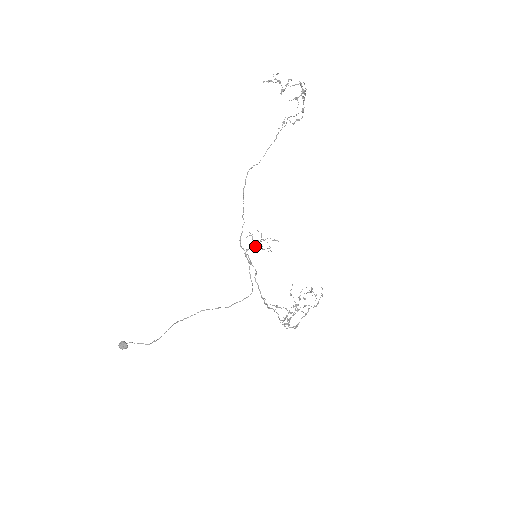
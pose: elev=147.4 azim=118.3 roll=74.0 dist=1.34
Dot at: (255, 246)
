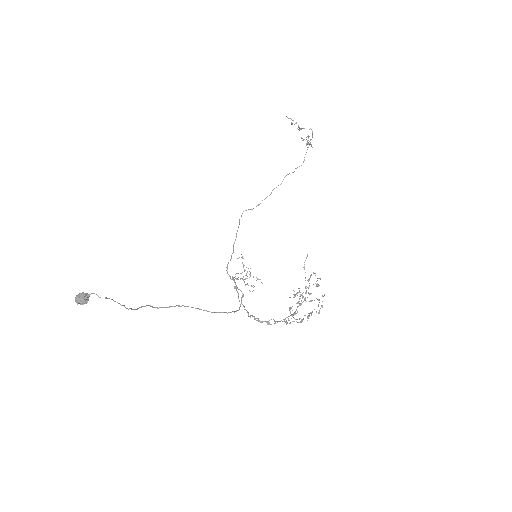
Dot at: (240, 279)
